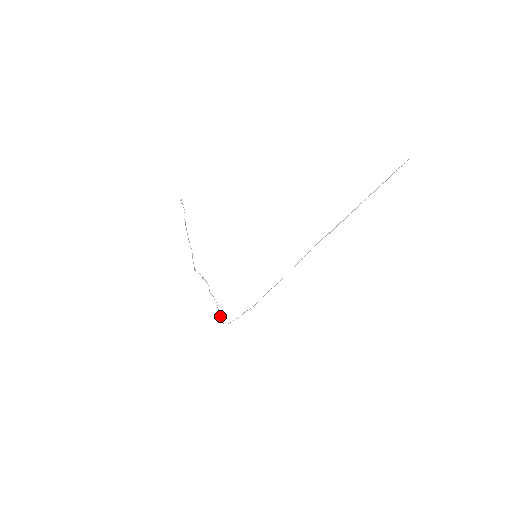
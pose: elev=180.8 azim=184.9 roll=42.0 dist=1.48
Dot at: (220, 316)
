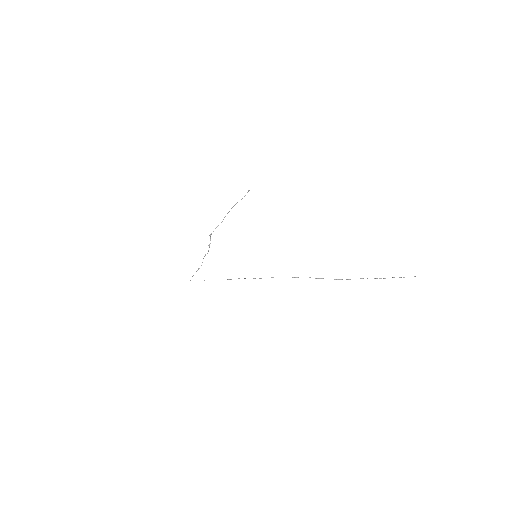
Dot at: (193, 275)
